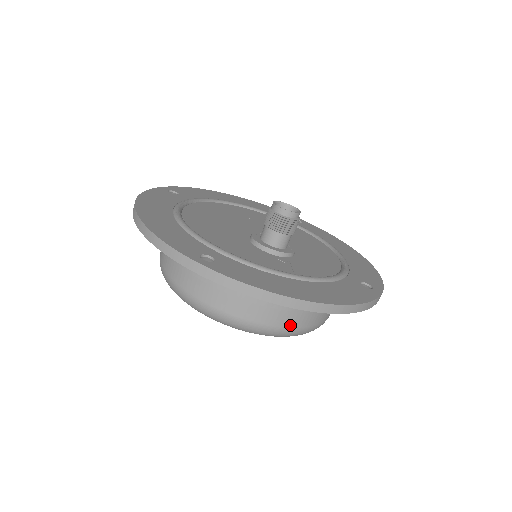
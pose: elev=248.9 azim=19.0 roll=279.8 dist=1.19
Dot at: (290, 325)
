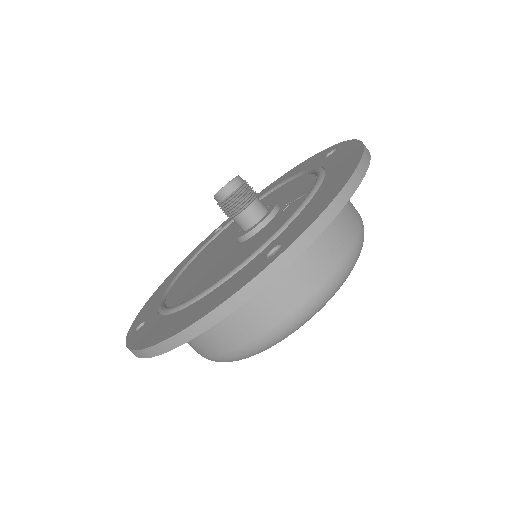
Dot at: (357, 224)
